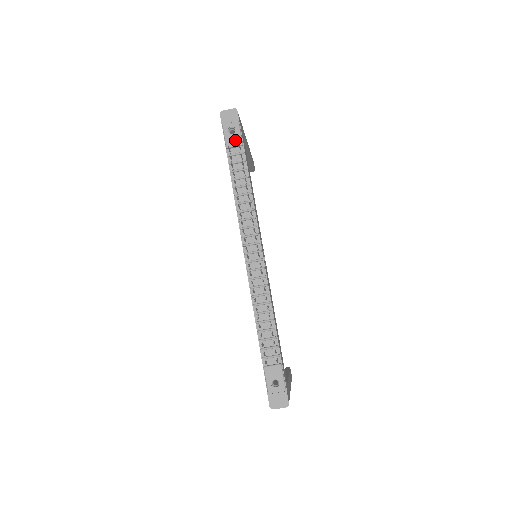
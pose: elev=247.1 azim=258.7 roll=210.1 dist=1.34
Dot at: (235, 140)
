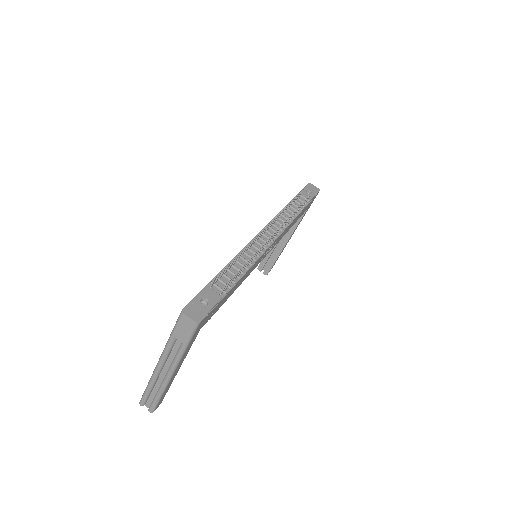
Dot at: (307, 196)
